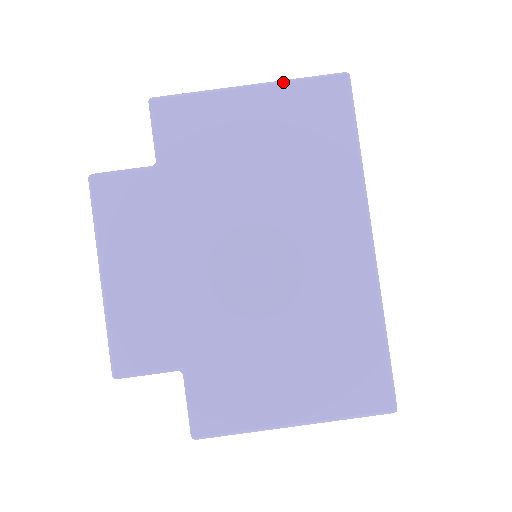
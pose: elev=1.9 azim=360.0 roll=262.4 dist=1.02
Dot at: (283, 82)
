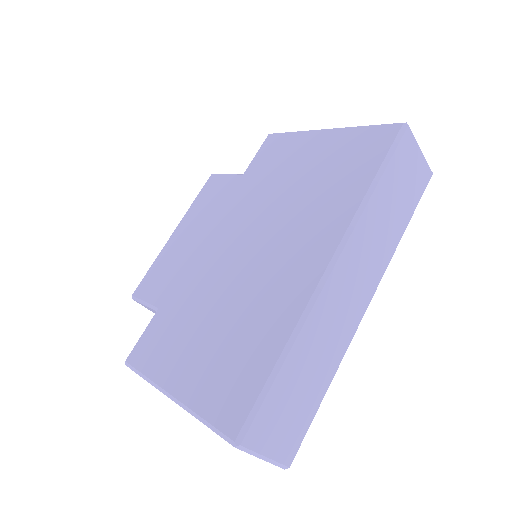
Dot at: (351, 127)
